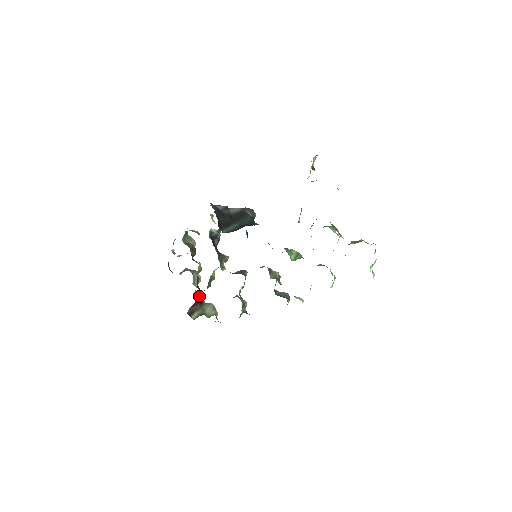
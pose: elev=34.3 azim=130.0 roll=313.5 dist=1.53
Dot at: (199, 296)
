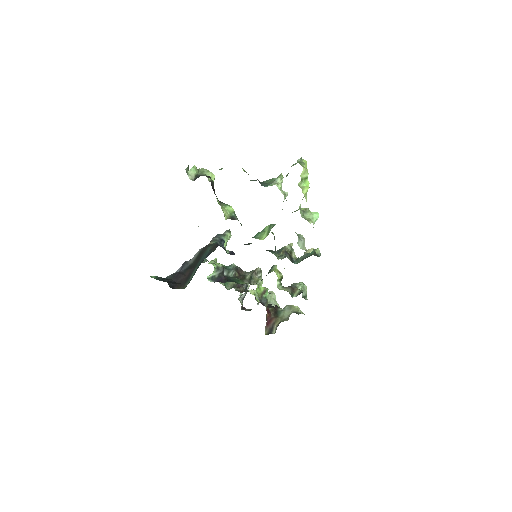
Dot at: (269, 312)
